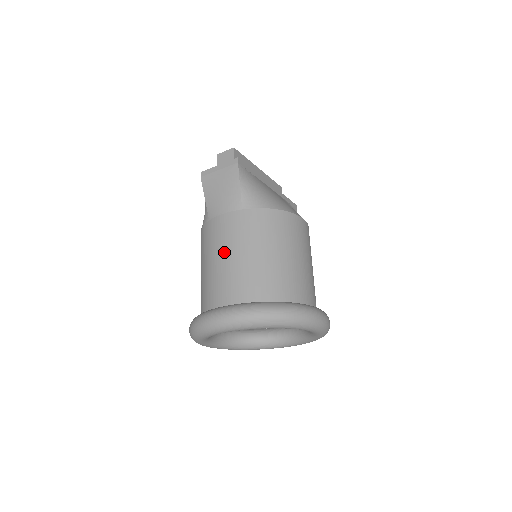
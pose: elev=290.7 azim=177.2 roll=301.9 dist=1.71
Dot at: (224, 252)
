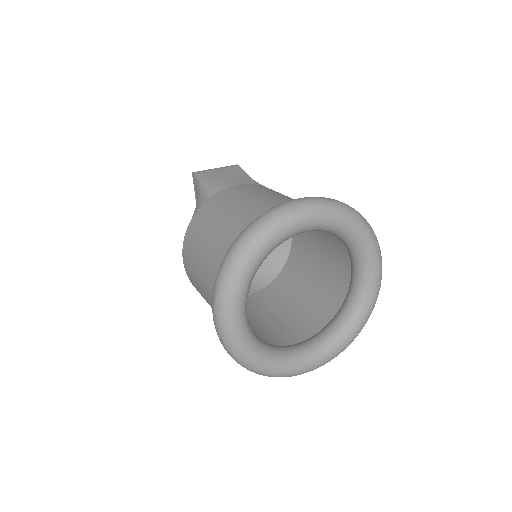
Dot at: (258, 195)
